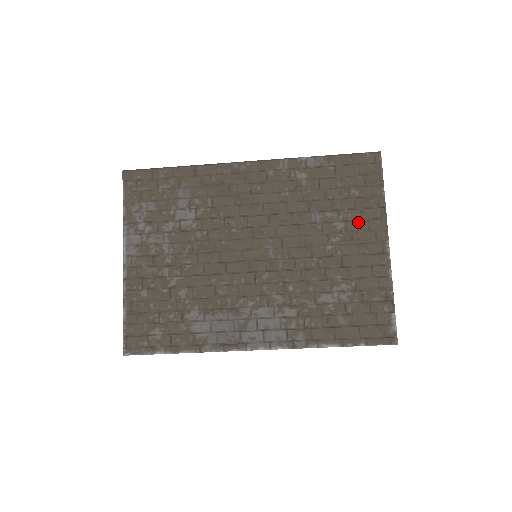
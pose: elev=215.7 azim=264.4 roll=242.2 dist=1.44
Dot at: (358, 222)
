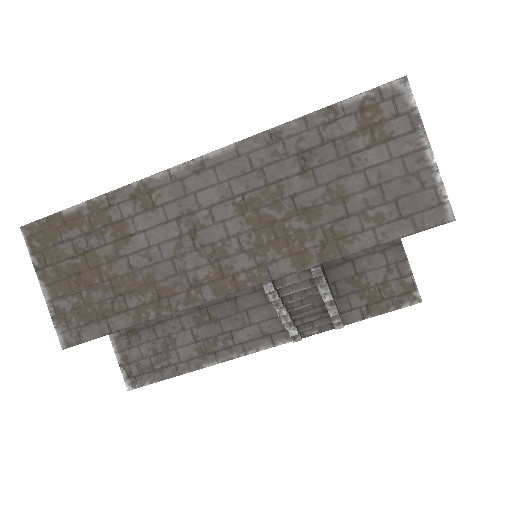
Dot at: occluded
